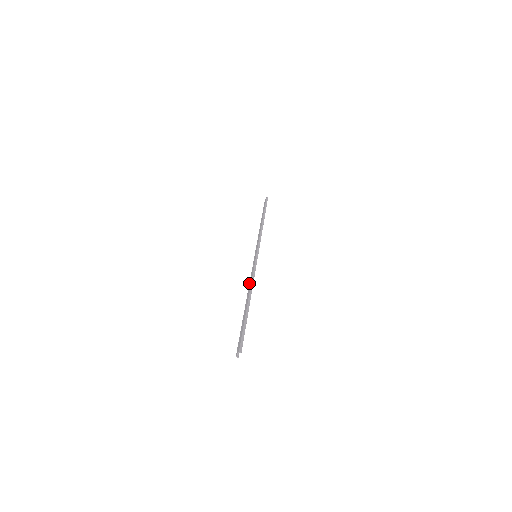
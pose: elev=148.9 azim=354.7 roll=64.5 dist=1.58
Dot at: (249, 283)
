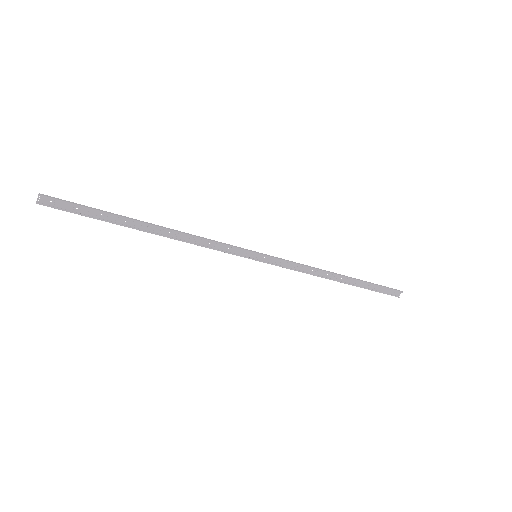
Dot at: (193, 242)
